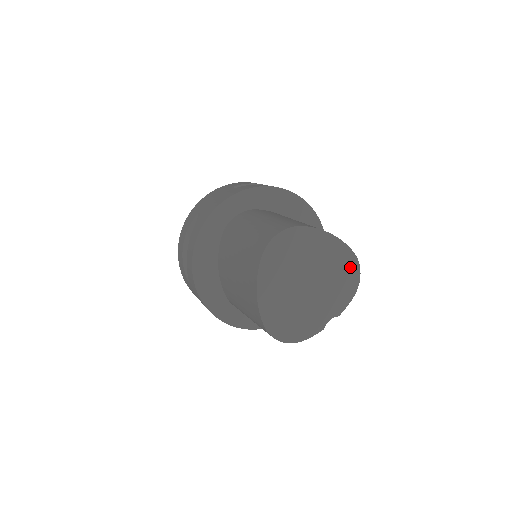
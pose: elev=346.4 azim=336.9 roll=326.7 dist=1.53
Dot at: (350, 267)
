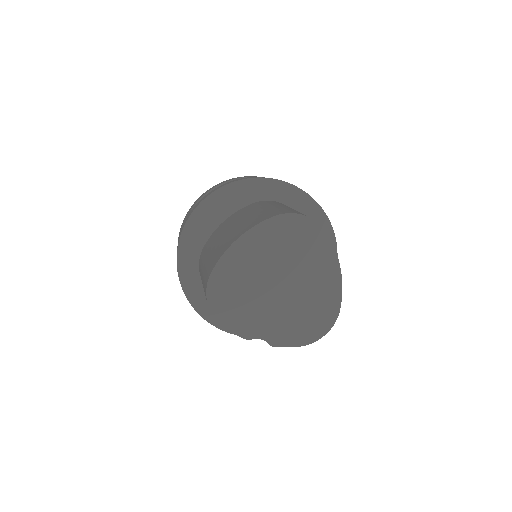
Dot at: (324, 318)
